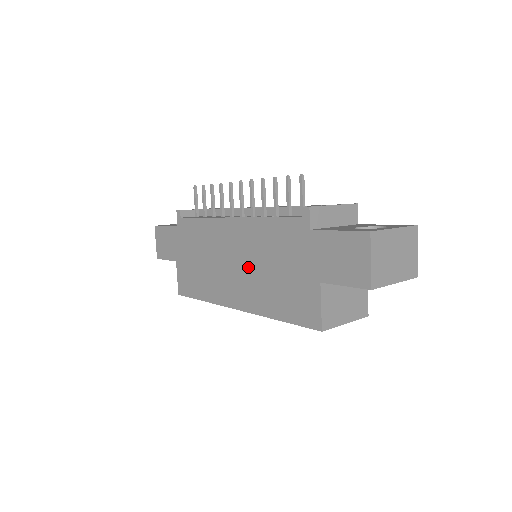
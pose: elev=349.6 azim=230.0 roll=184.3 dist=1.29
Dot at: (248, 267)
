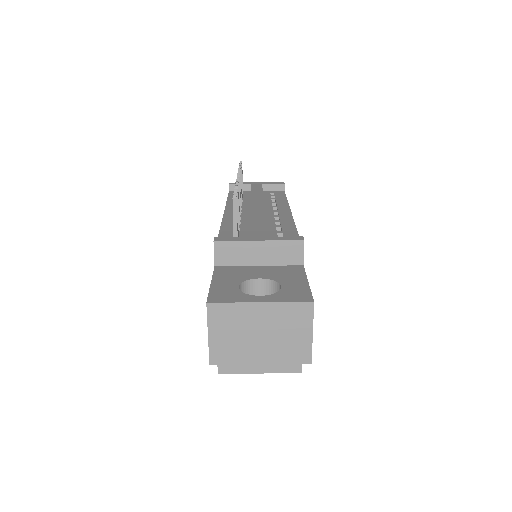
Dot at: occluded
